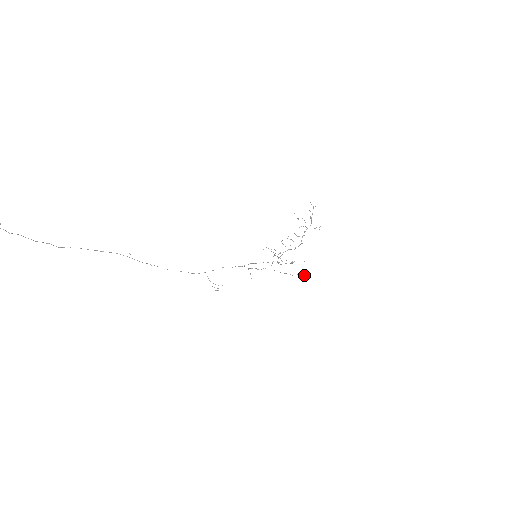
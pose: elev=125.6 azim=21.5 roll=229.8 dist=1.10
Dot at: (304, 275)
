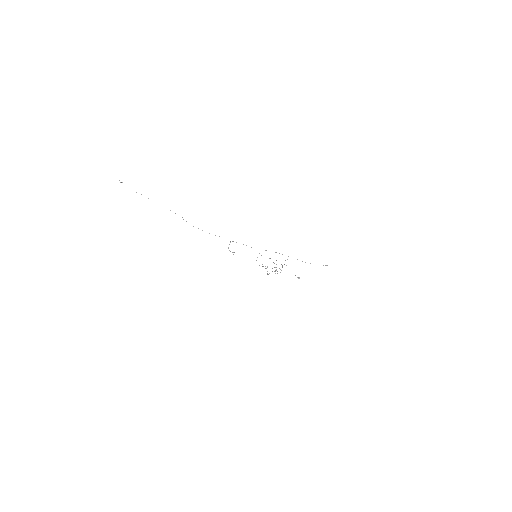
Dot at: (298, 278)
